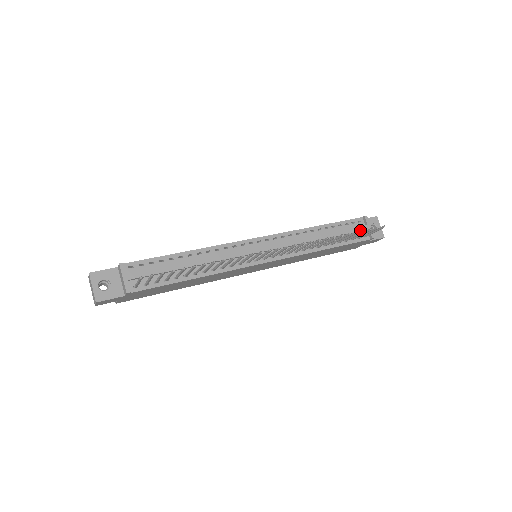
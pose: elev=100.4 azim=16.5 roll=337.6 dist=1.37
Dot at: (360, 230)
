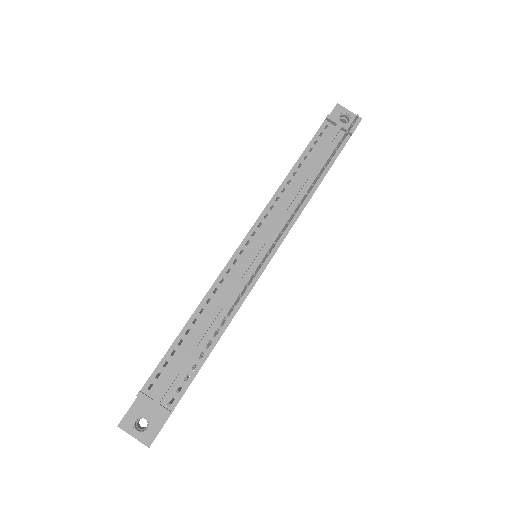
Dot at: (334, 137)
